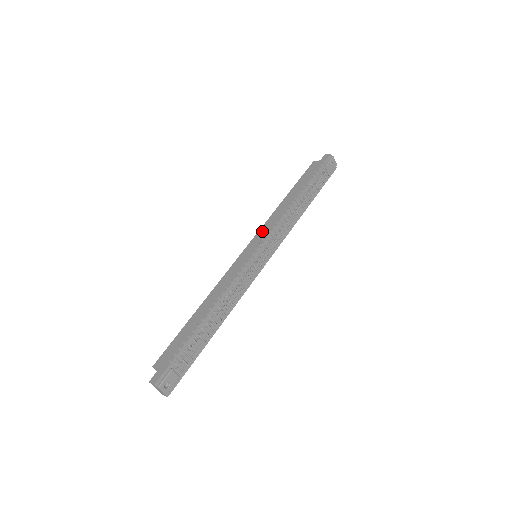
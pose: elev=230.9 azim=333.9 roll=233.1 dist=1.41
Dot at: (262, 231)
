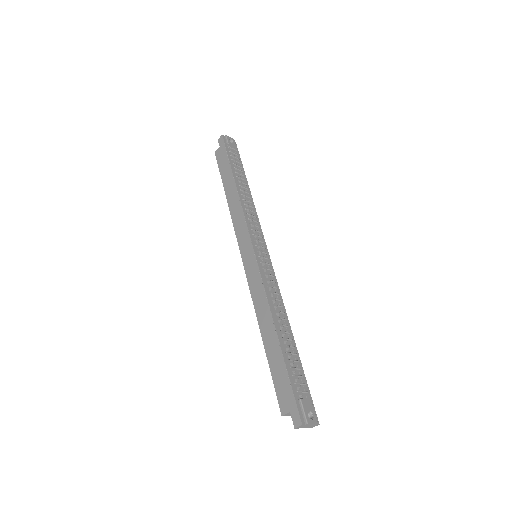
Dot at: (239, 234)
